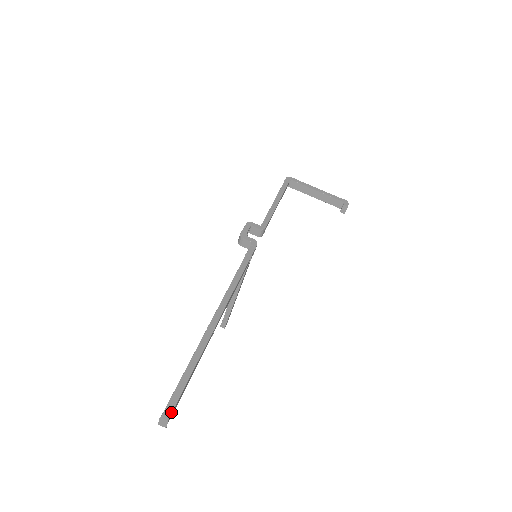
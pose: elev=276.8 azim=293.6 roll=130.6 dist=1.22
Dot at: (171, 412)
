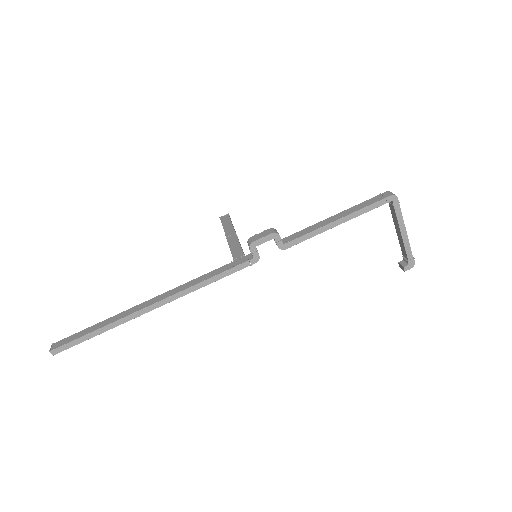
Dot at: (59, 352)
